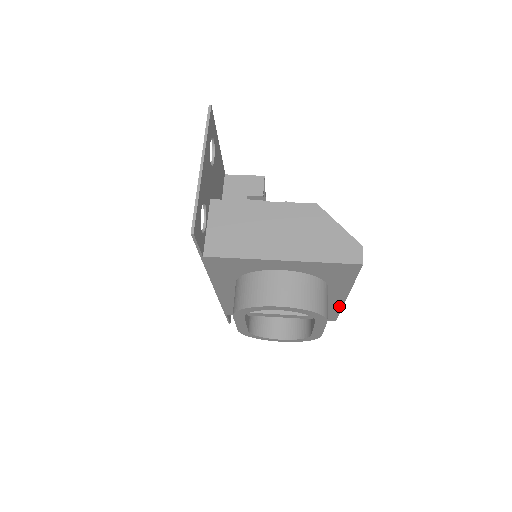
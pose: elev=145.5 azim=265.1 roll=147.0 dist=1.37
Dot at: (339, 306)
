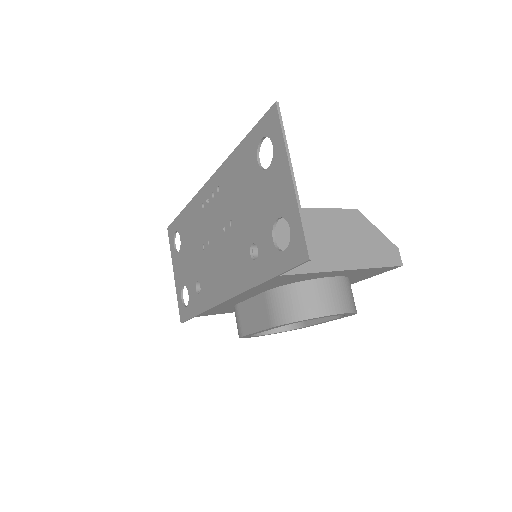
Dot at: occluded
